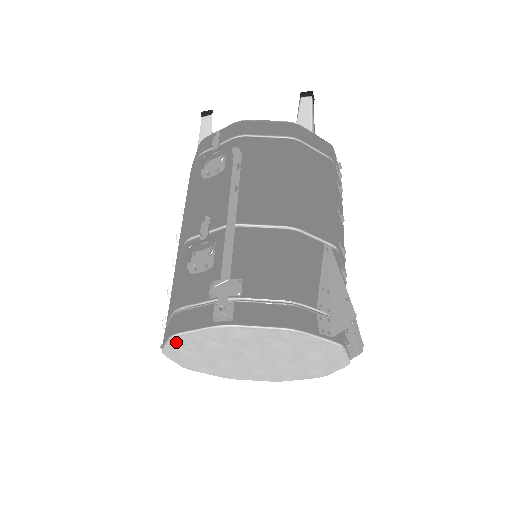
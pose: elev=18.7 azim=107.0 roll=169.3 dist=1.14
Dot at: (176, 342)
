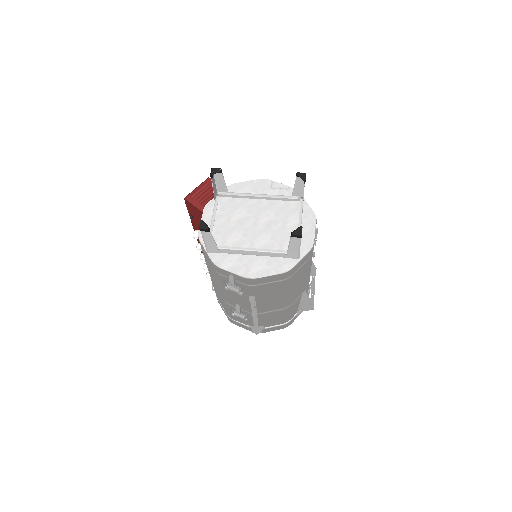
Dot at: occluded
